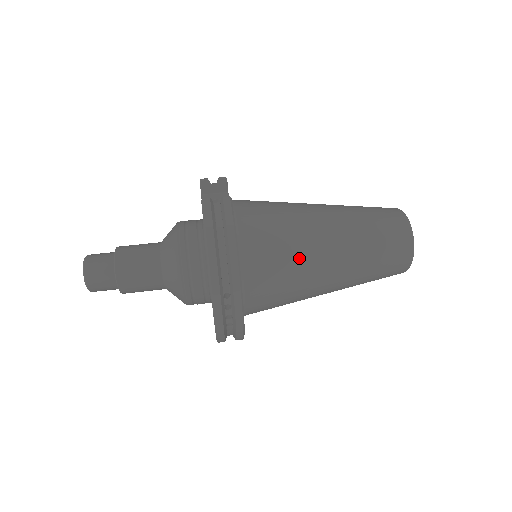
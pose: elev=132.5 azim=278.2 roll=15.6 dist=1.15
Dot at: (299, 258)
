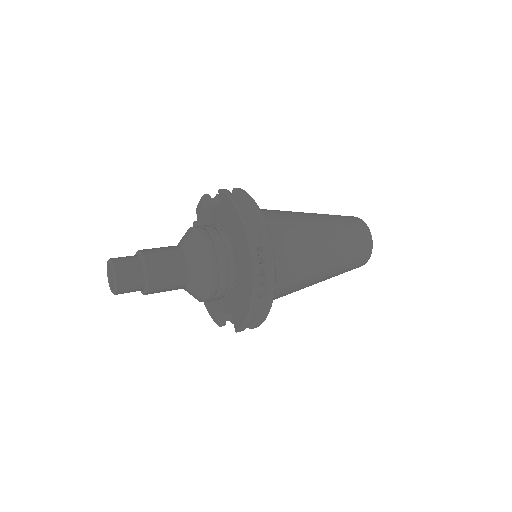
Dot at: (300, 233)
